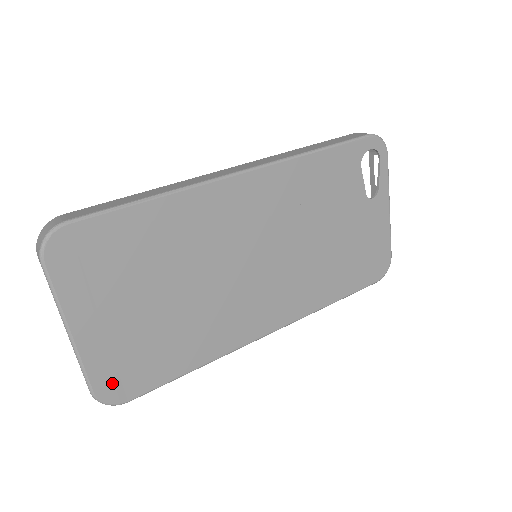
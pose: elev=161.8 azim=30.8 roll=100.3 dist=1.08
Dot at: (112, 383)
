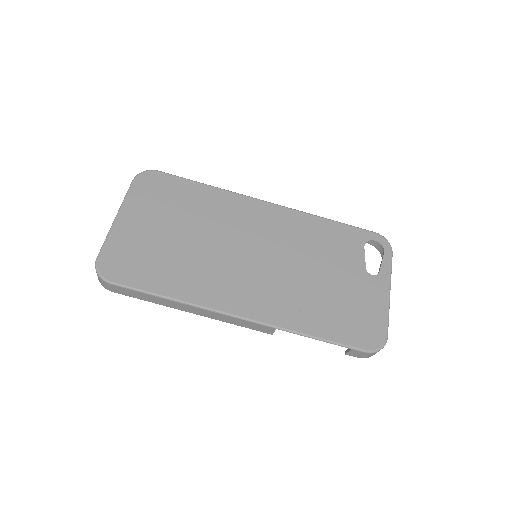
Dot at: (112, 261)
